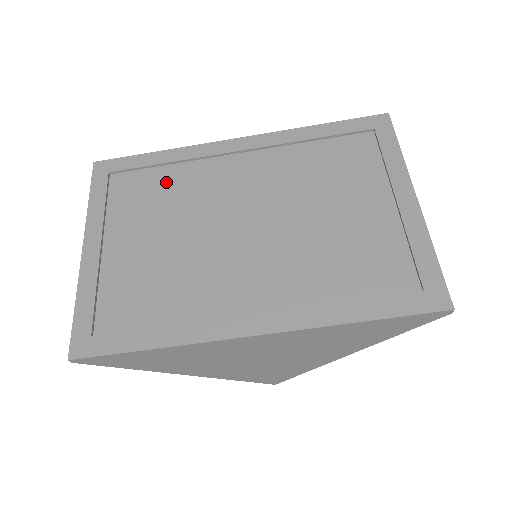
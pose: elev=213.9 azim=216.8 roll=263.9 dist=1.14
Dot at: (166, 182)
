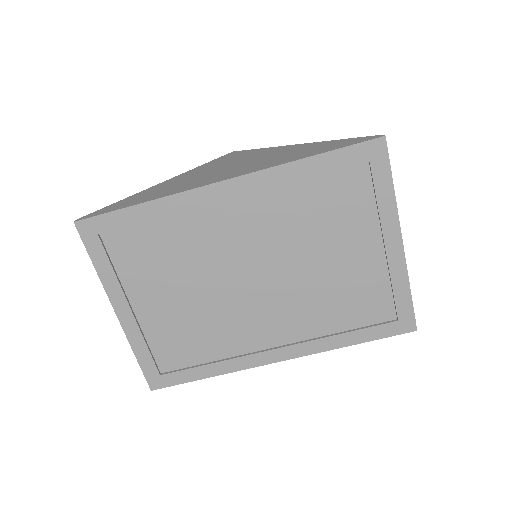
Dot at: (163, 238)
